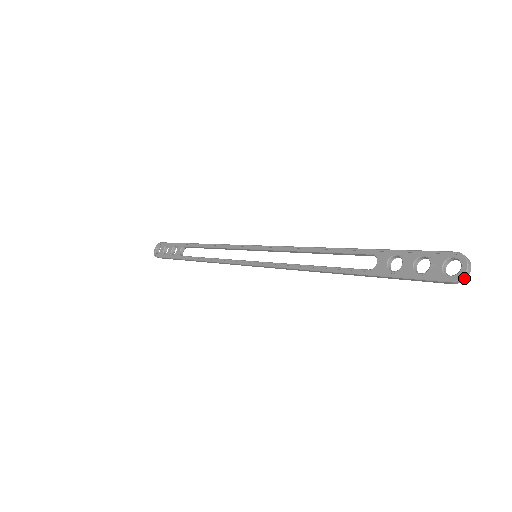
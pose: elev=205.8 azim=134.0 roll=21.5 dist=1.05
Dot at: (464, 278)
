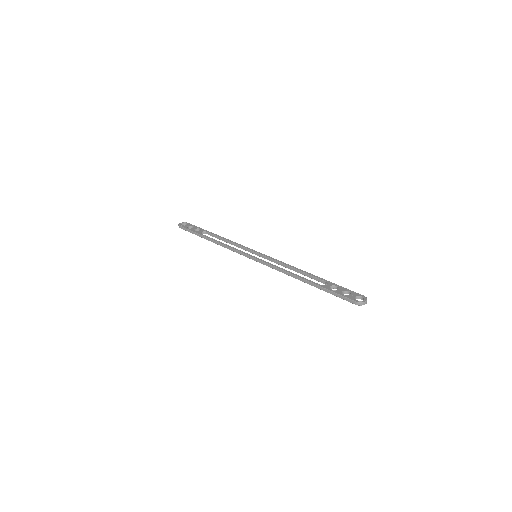
Dot at: (362, 304)
